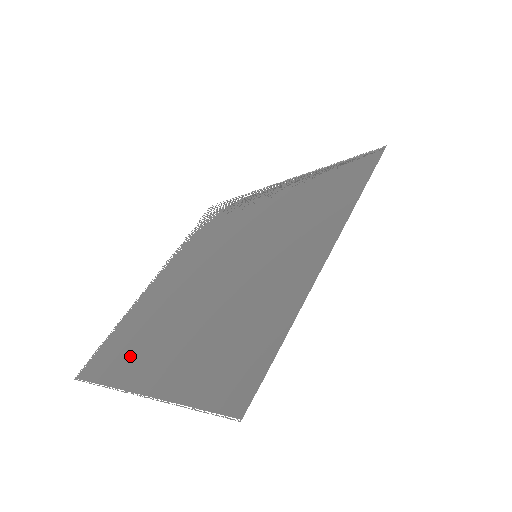
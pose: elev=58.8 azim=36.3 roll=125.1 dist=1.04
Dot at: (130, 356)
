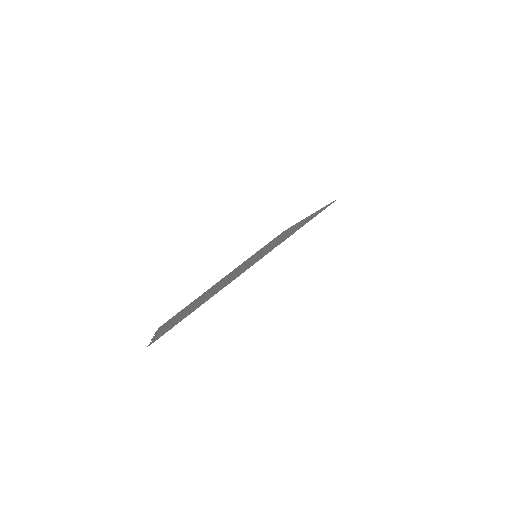
Dot at: occluded
